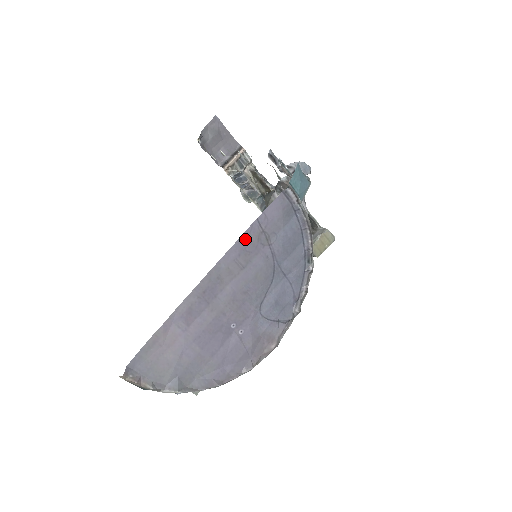
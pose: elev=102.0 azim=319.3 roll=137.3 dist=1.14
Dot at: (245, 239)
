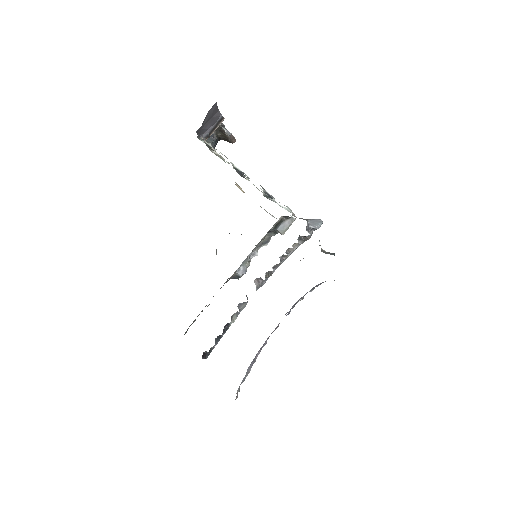
Dot at: occluded
